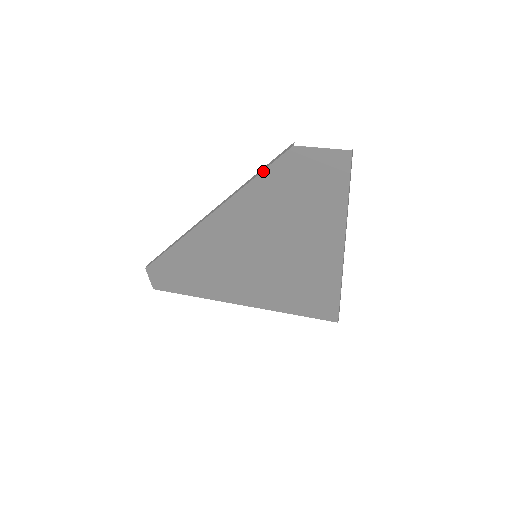
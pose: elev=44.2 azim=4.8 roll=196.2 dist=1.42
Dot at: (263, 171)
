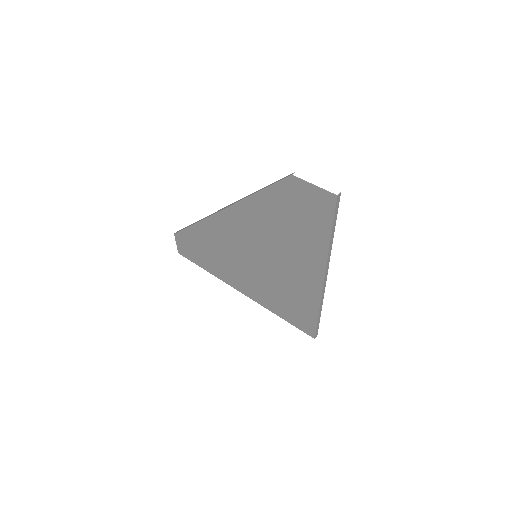
Dot at: (267, 187)
